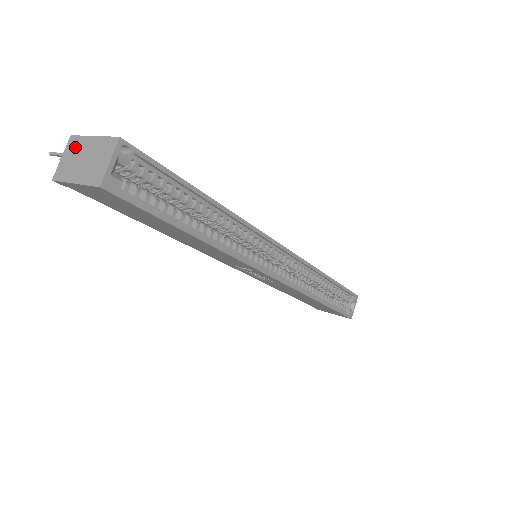
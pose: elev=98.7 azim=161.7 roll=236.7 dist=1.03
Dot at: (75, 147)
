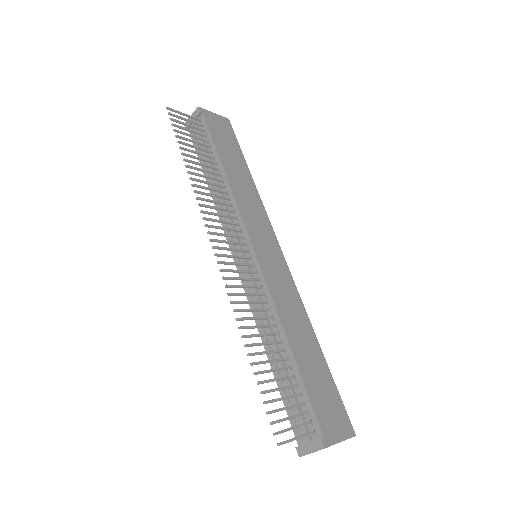
Dot at: occluded
